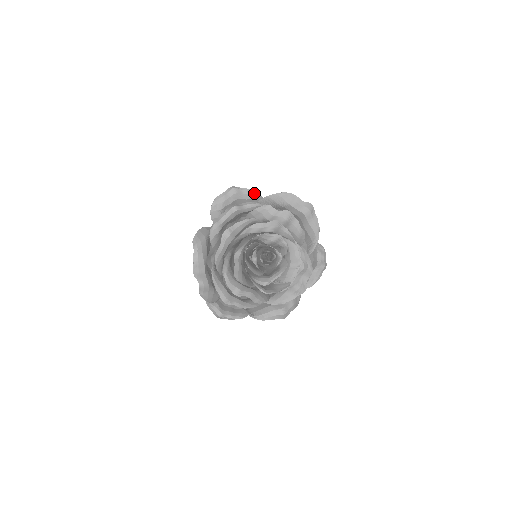
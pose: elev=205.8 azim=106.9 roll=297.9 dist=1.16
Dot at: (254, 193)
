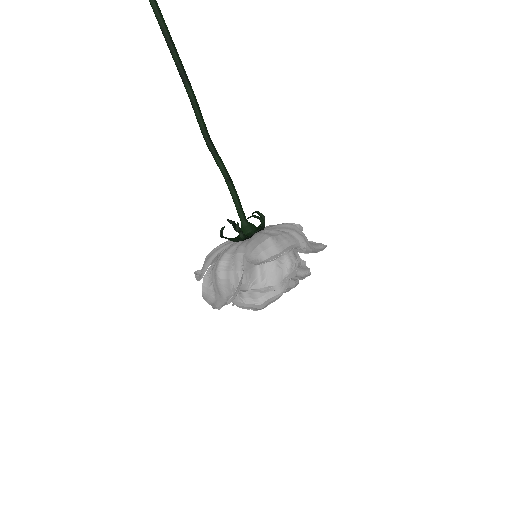
Dot at: (297, 247)
